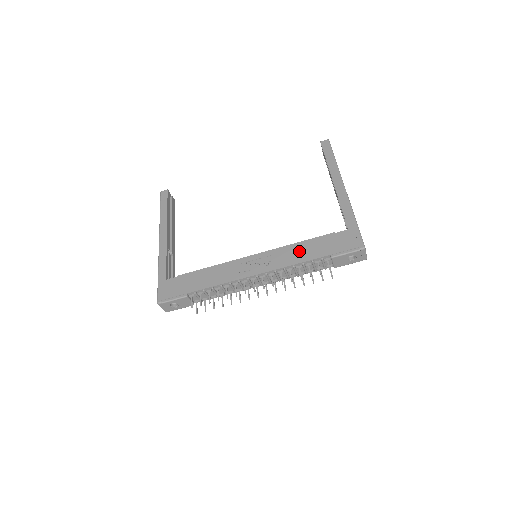
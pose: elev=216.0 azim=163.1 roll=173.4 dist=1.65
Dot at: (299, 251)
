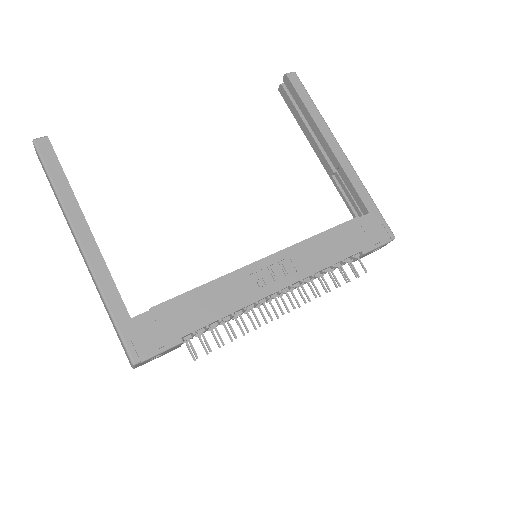
Dot at: (324, 248)
